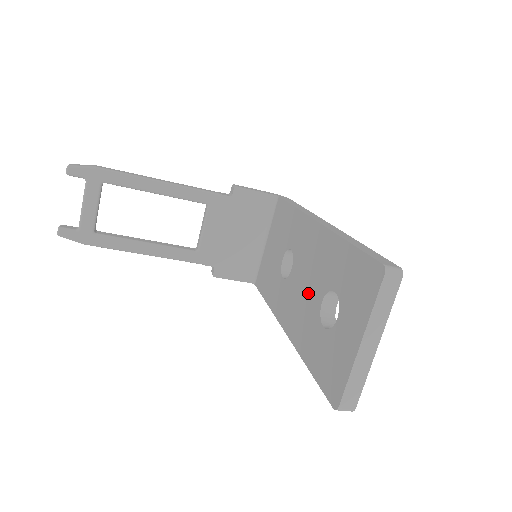
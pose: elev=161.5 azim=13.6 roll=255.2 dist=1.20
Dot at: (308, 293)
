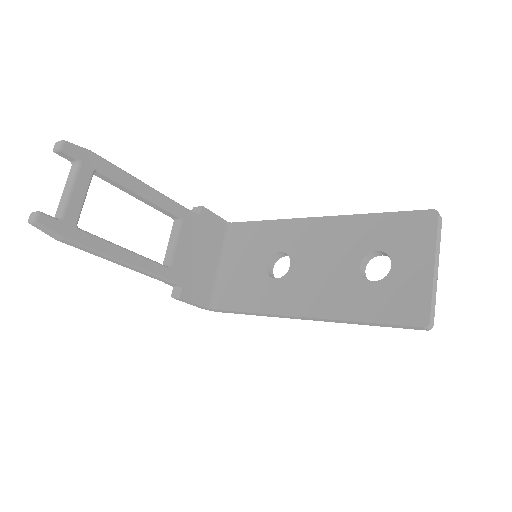
Dot at: (333, 269)
